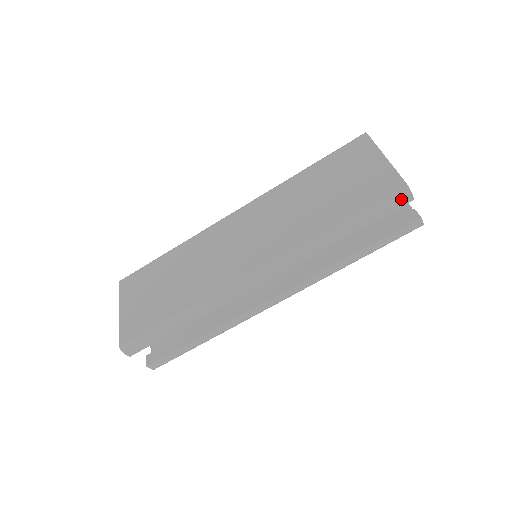
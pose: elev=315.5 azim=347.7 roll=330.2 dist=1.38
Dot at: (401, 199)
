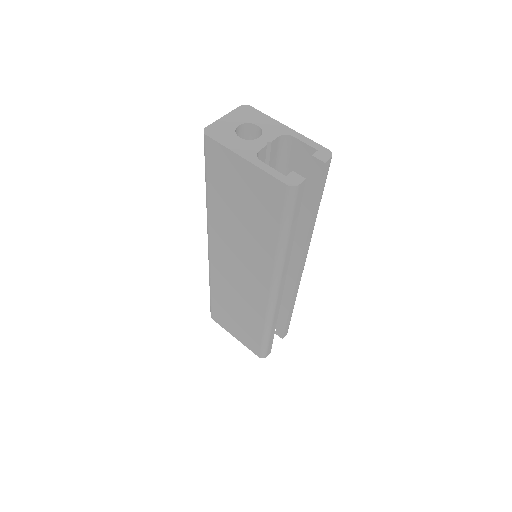
Dot at: (298, 193)
